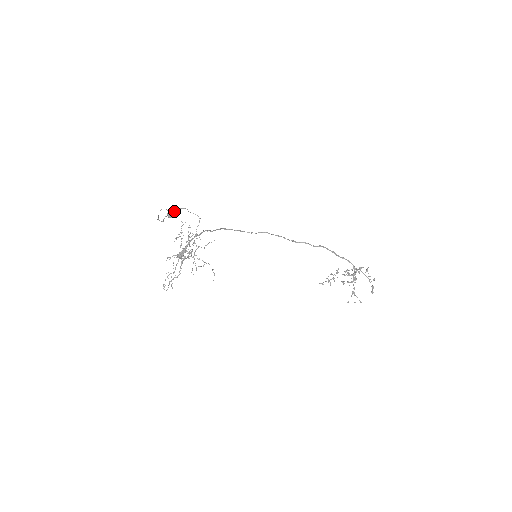
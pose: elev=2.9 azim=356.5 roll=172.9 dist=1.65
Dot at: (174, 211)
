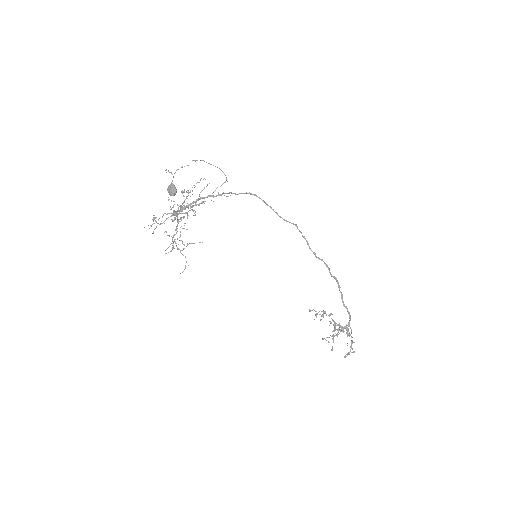
Dot at: (175, 190)
